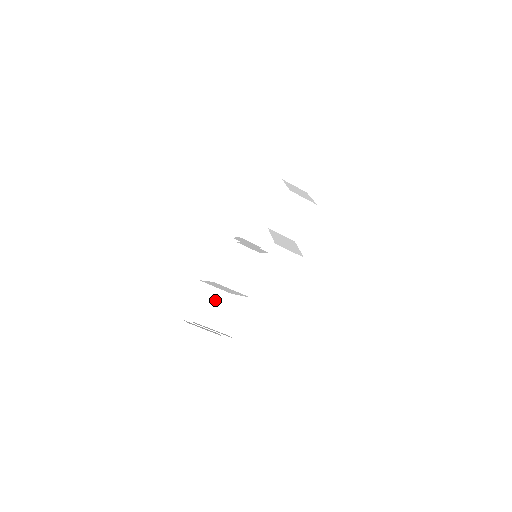
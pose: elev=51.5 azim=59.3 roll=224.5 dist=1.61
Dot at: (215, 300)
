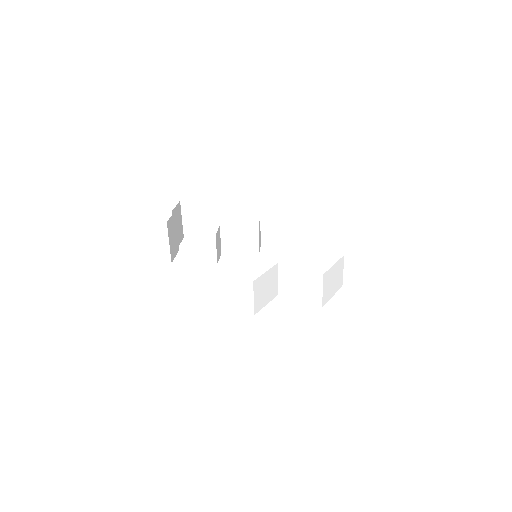
Dot at: (214, 224)
